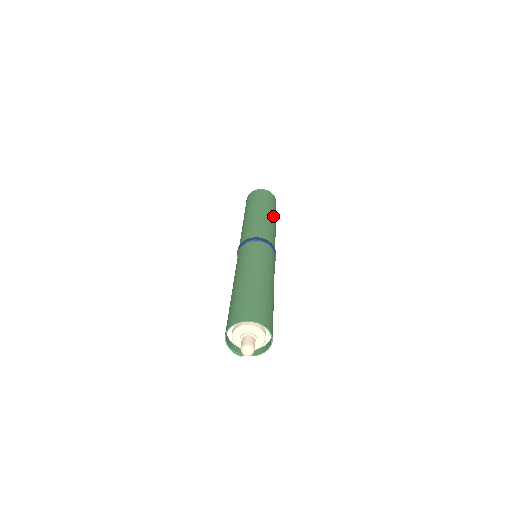
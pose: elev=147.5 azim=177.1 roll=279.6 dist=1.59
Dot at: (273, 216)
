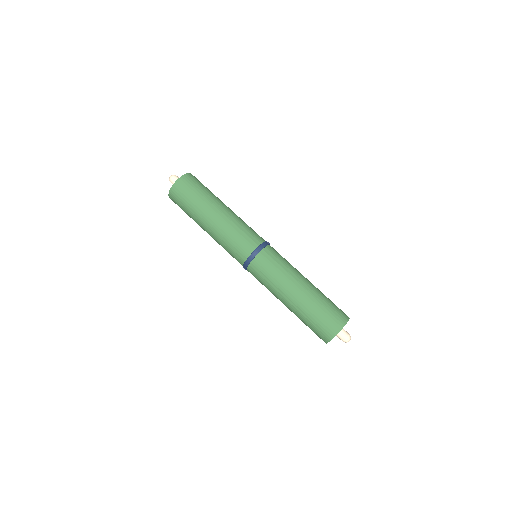
Dot at: occluded
